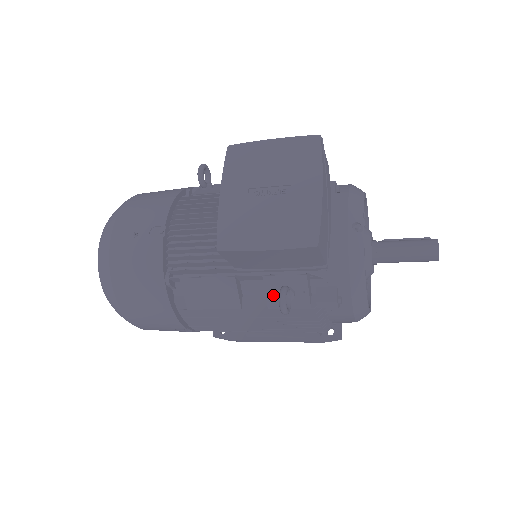
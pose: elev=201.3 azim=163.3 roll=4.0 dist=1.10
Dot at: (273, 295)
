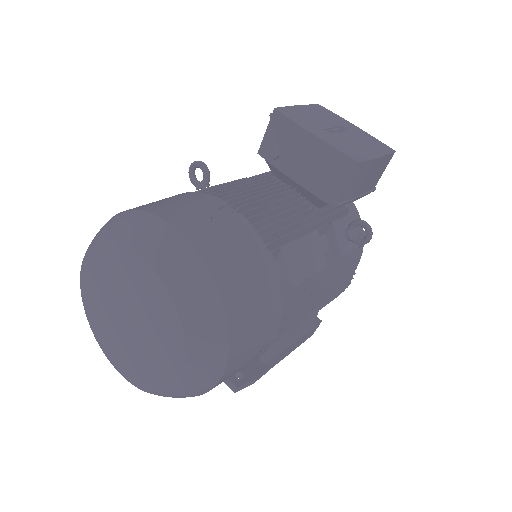
Dot at: (341, 241)
